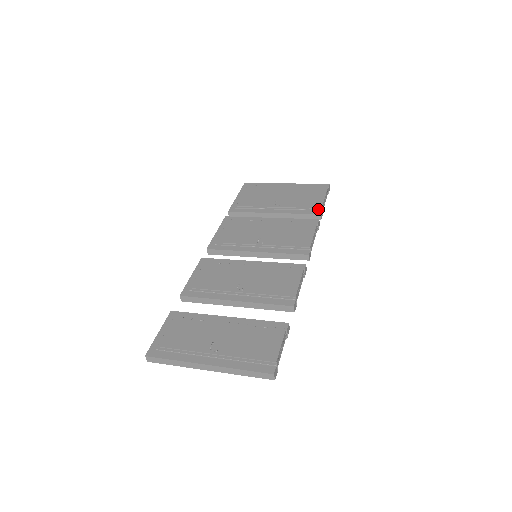
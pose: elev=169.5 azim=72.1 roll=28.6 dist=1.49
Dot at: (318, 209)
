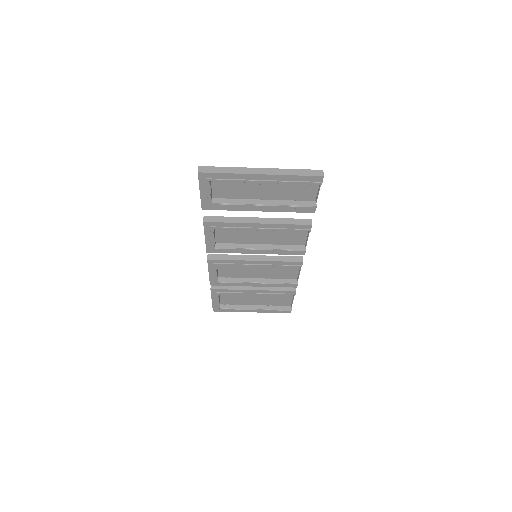
Dot at: occluded
